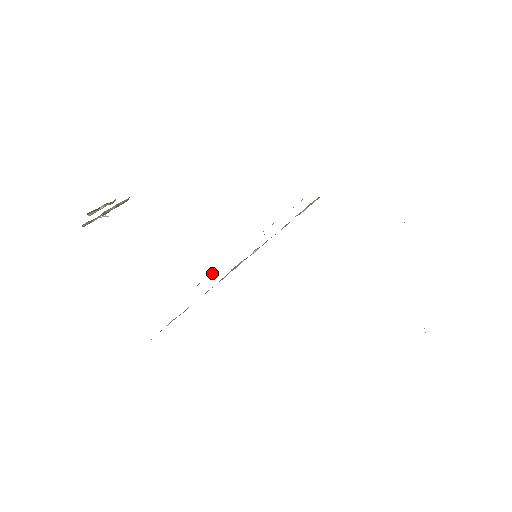
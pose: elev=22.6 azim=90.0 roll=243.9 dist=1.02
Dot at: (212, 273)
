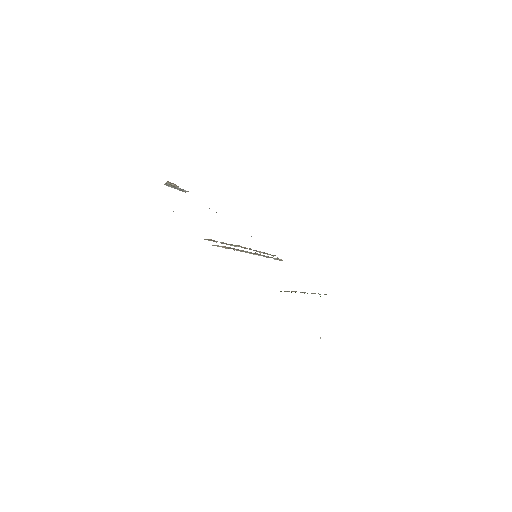
Dot at: occluded
